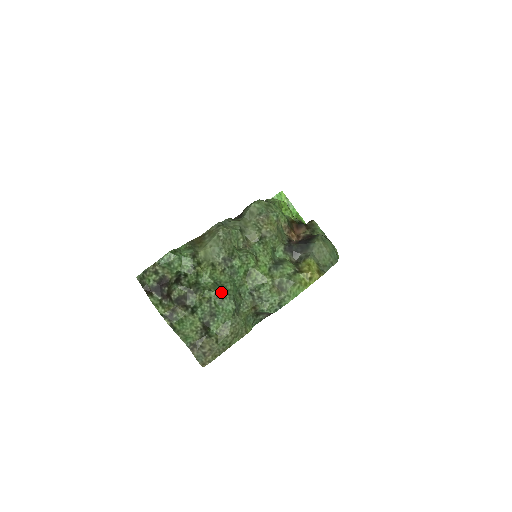
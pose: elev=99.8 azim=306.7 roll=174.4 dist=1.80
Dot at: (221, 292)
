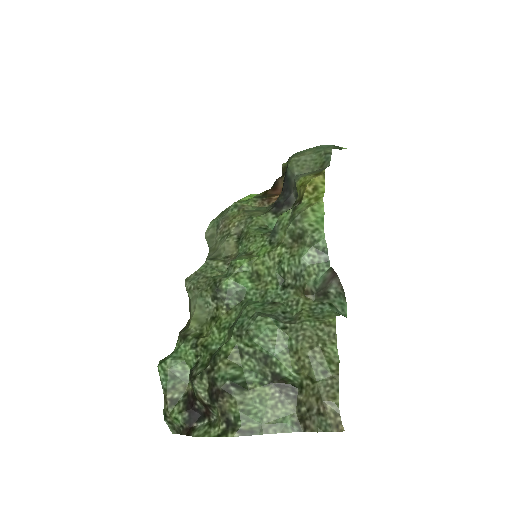
Dot at: (238, 327)
